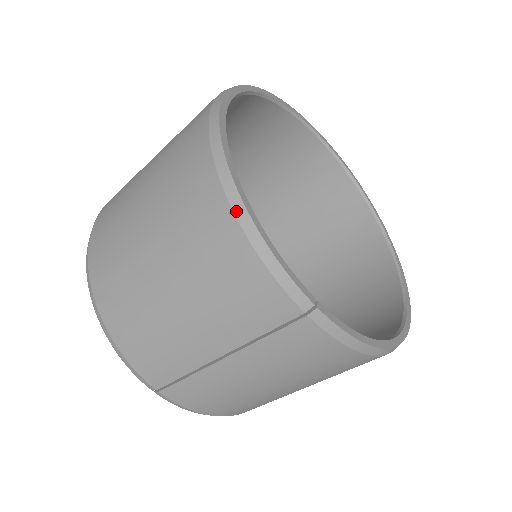
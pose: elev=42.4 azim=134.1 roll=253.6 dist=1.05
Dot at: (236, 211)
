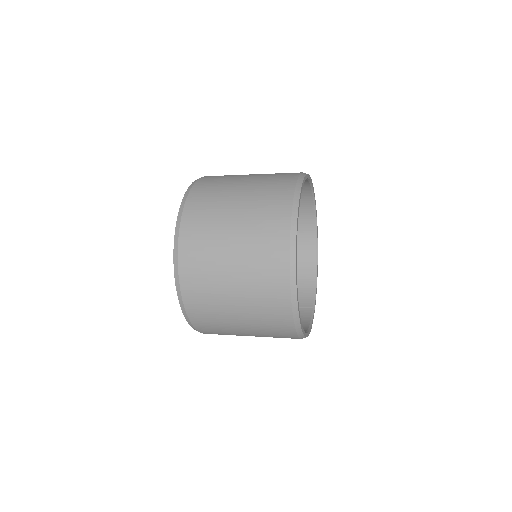
Dot at: occluded
